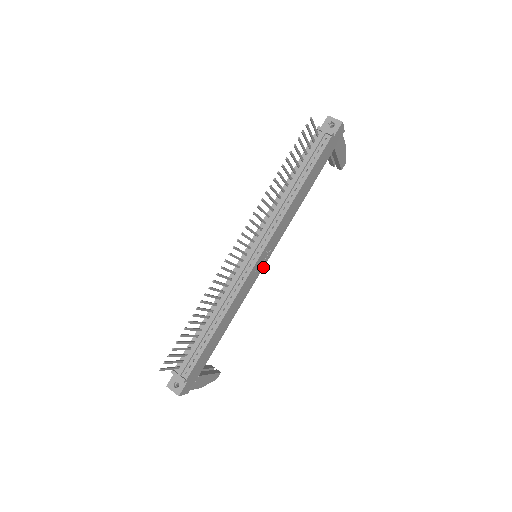
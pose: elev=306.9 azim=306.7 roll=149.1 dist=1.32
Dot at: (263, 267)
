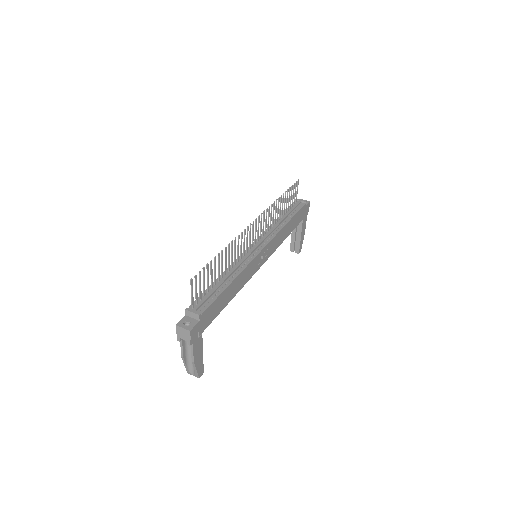
Dot at: occluded
